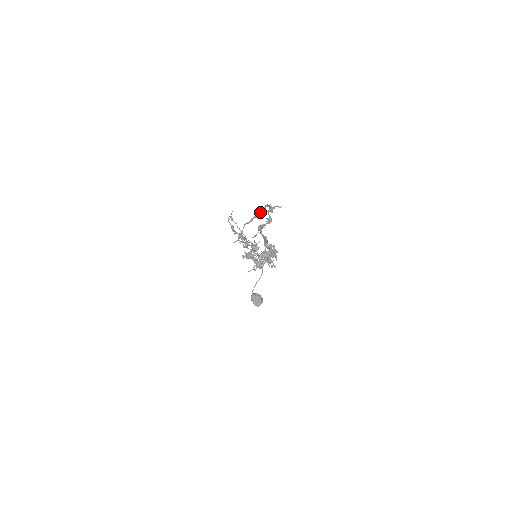
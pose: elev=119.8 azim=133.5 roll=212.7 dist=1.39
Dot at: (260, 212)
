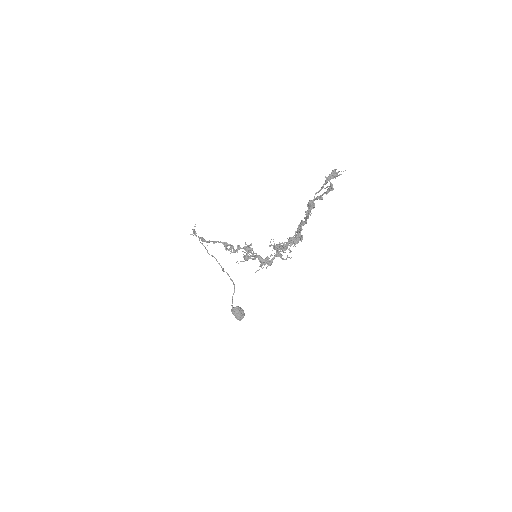
Dot at: (330, 178)
